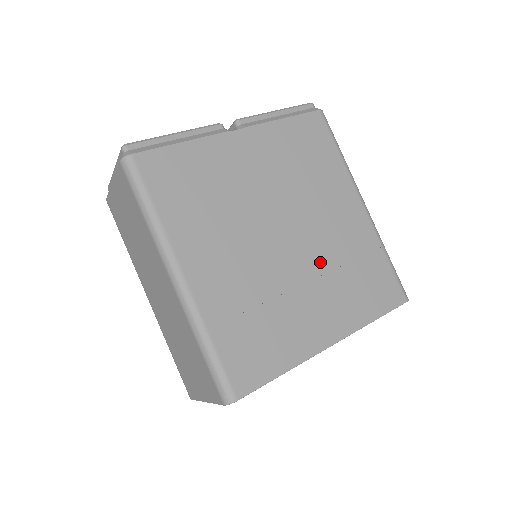
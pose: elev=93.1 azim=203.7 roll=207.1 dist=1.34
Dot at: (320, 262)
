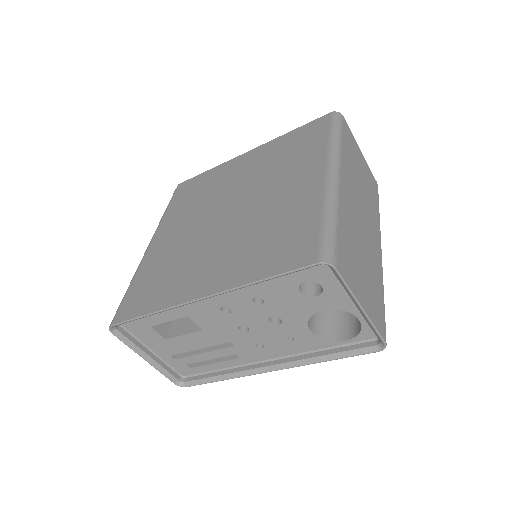
Dot at: (243, 228)
